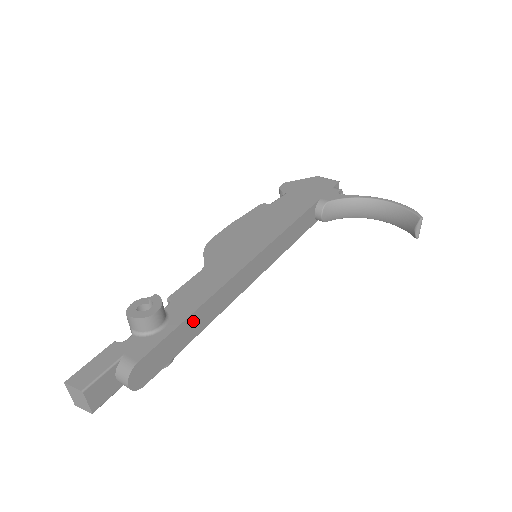
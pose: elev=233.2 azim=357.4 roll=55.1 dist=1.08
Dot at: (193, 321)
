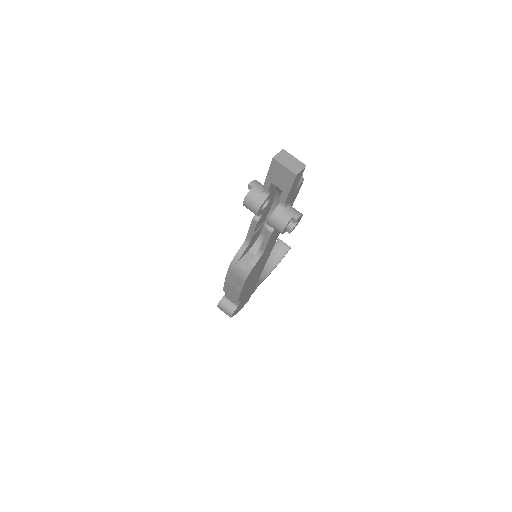
Dot at: occluded
